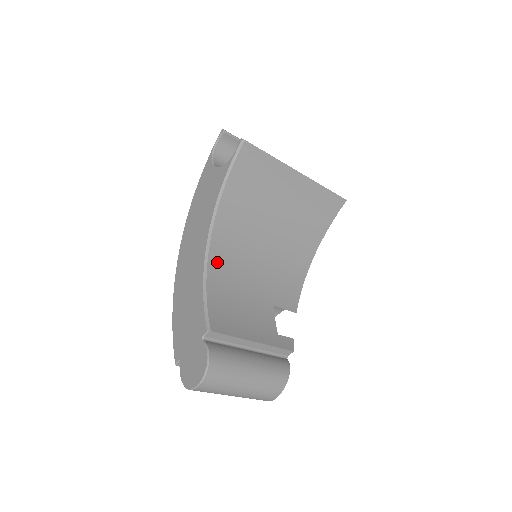
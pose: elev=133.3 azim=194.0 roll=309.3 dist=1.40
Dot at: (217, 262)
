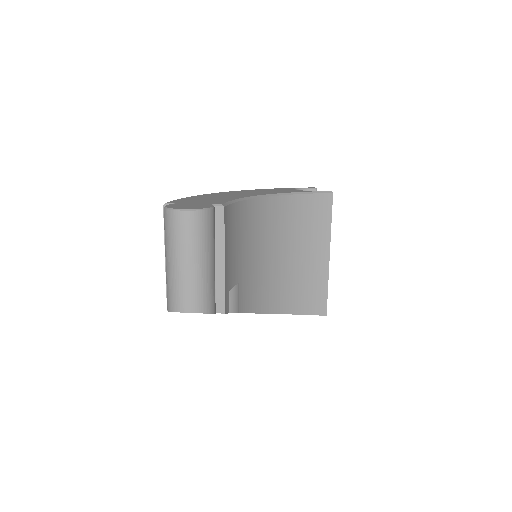
Dot at: (252, 209)
